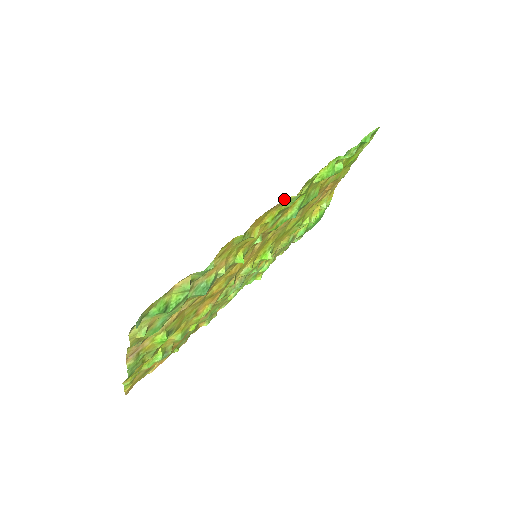
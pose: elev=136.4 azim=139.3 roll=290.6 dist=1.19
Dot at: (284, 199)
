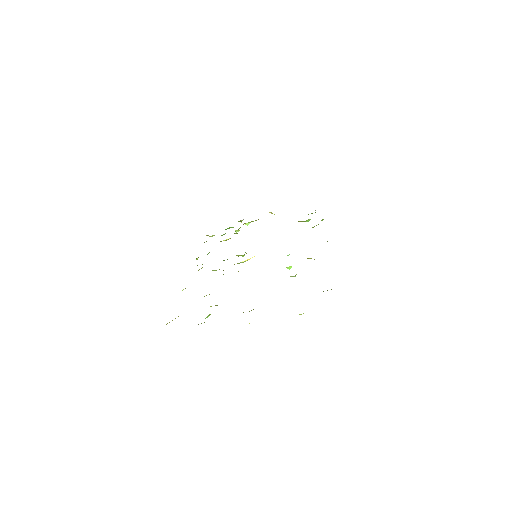
Dot at: occluded
